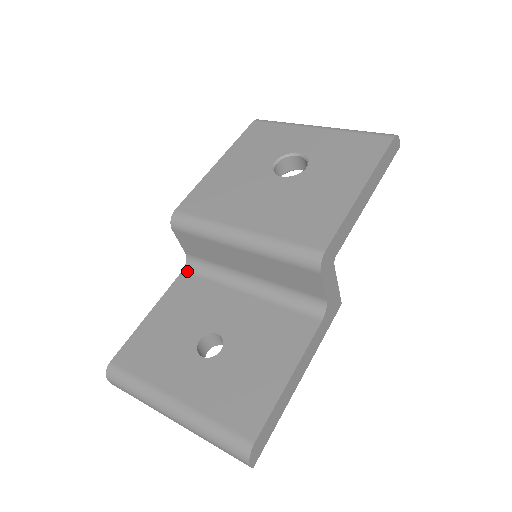
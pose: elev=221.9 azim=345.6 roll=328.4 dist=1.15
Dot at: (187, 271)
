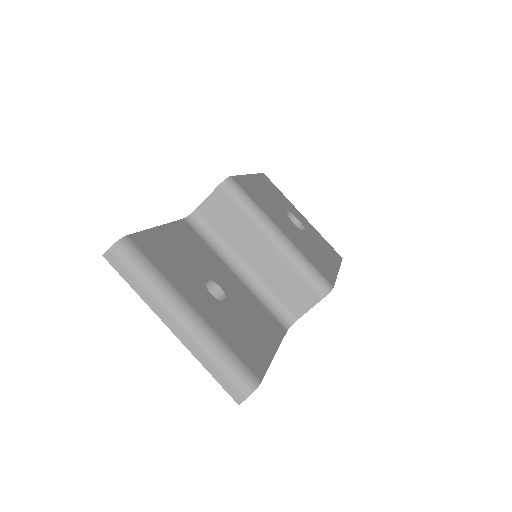
Dot at: (188, 222)
